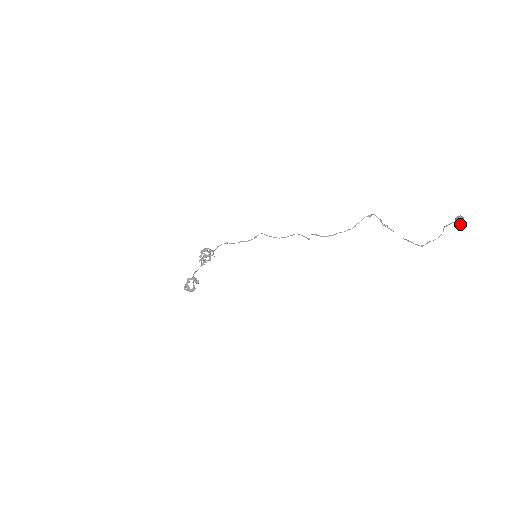
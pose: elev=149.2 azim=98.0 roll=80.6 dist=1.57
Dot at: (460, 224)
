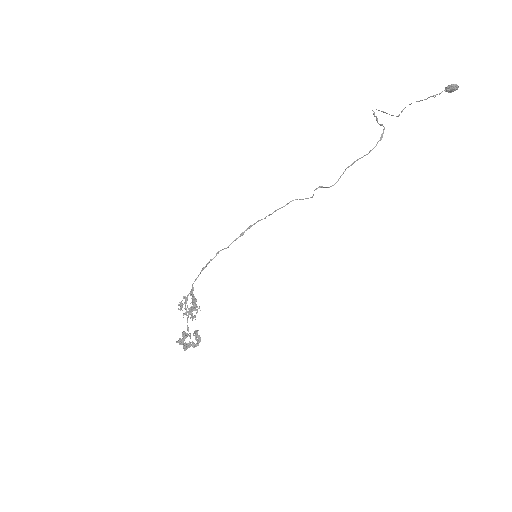
Dot at: (451, 92)
